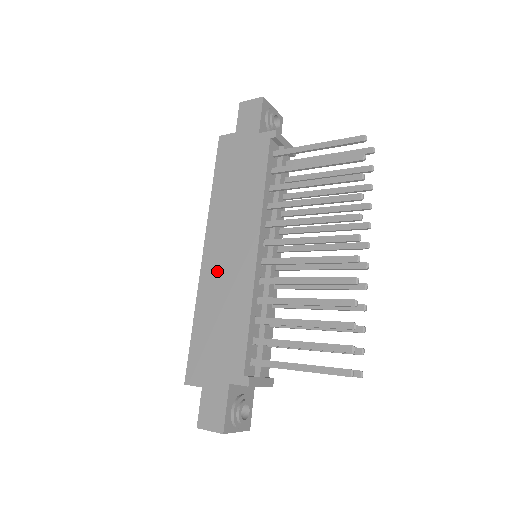
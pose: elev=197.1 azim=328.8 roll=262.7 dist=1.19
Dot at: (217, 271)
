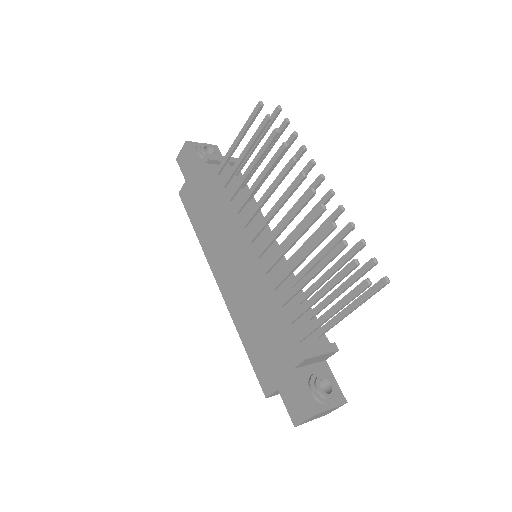
Dot at: (233, 289)
